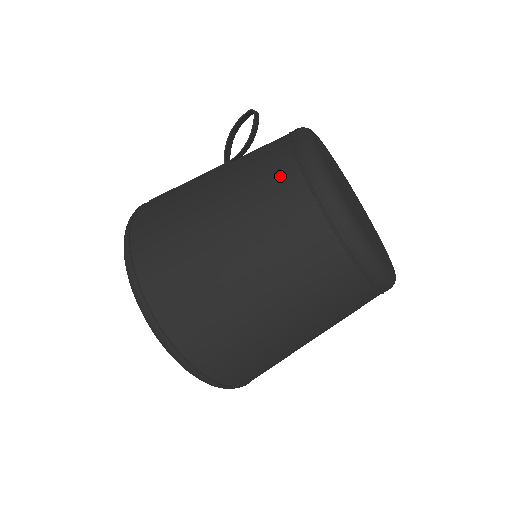
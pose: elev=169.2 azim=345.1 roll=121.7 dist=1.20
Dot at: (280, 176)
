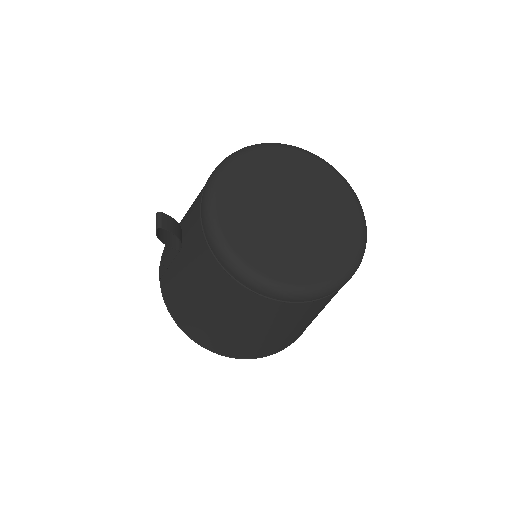
Dot at: (236, 293)
